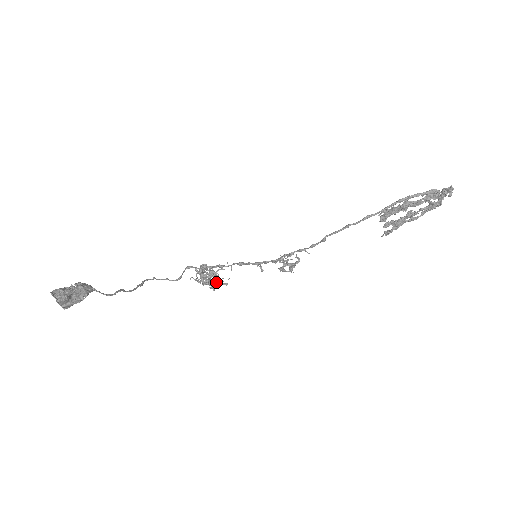
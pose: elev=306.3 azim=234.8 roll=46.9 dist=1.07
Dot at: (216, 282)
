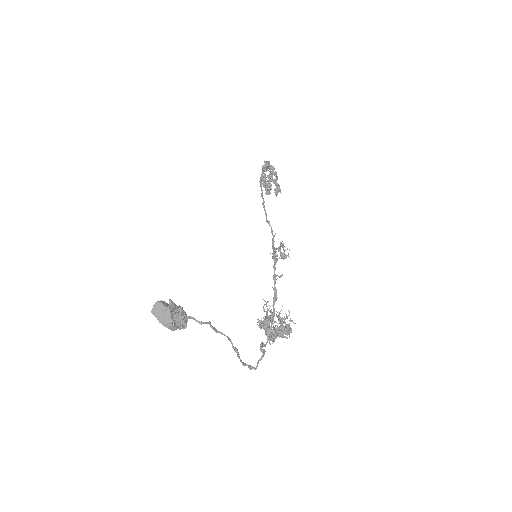
Dot at: (279, 316)
